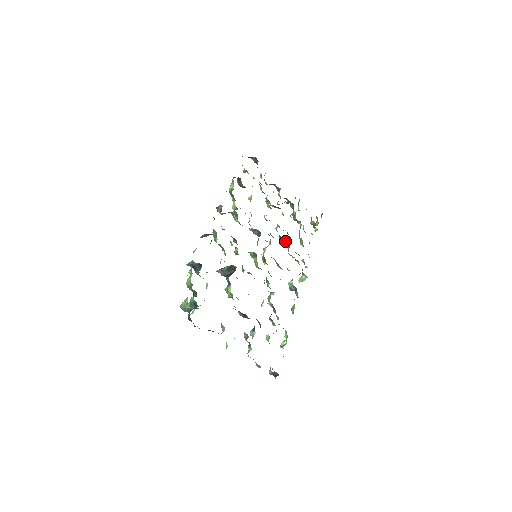
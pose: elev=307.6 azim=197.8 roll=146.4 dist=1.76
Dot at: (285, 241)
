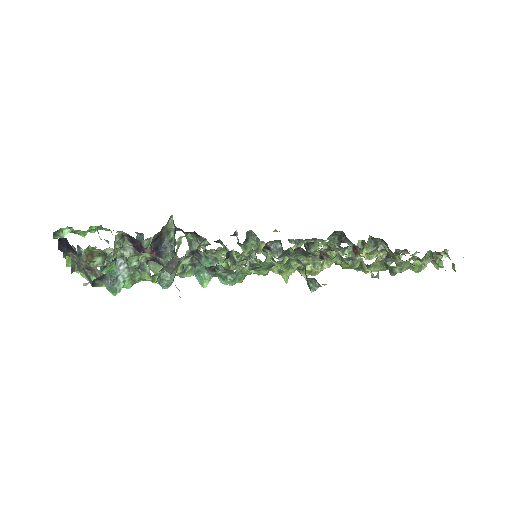
Dot at: occluded
